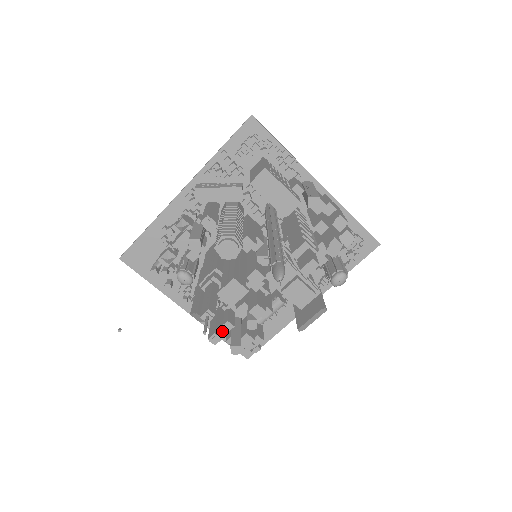
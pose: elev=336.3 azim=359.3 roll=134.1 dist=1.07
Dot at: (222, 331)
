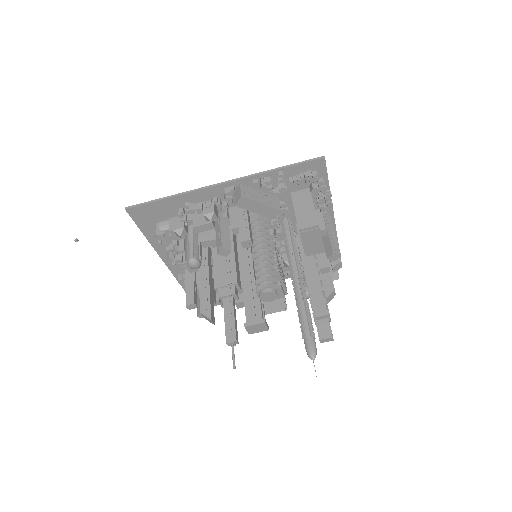
Dot at: occluded
